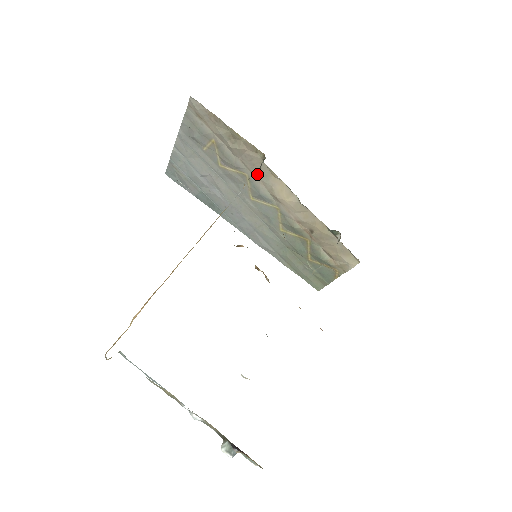
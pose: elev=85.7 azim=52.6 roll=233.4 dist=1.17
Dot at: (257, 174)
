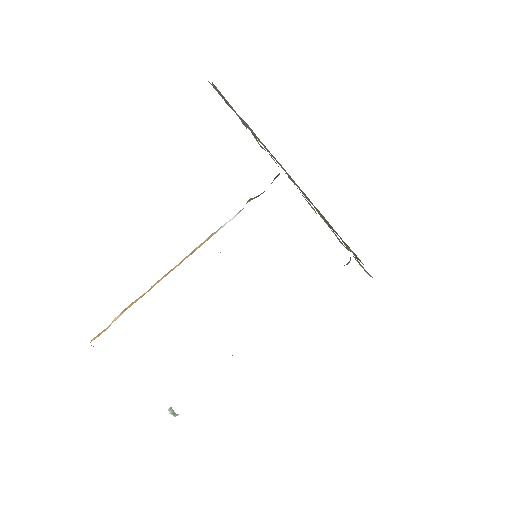
Dot at: occluded
